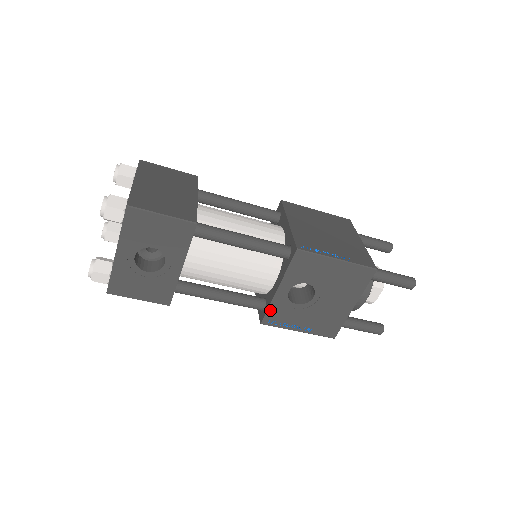
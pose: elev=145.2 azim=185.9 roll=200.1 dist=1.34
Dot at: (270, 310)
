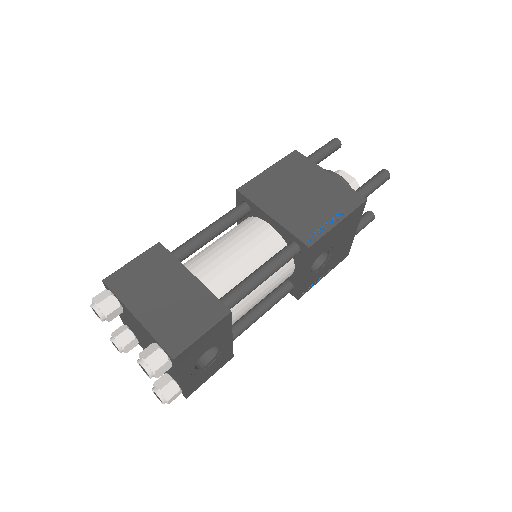
Dot at: (302, 289)
